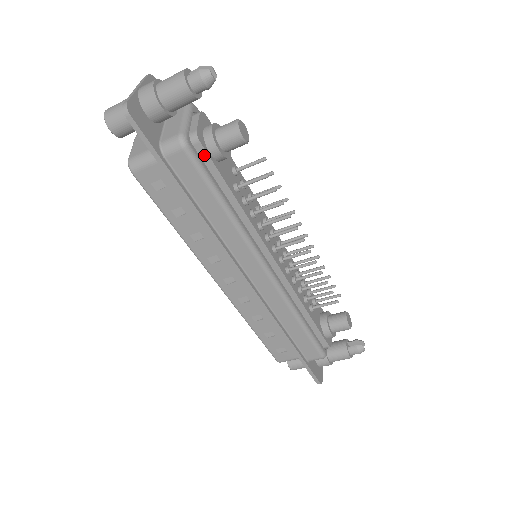
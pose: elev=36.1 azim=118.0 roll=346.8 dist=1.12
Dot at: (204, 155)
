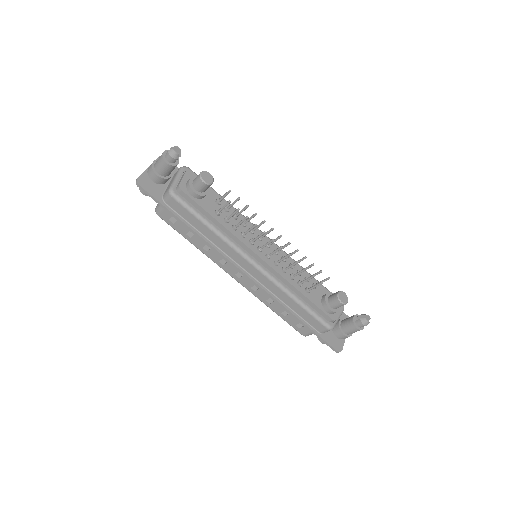
Dot at: (187, 197)
